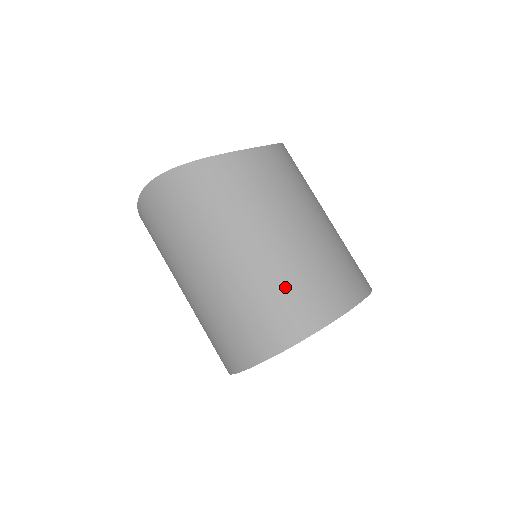
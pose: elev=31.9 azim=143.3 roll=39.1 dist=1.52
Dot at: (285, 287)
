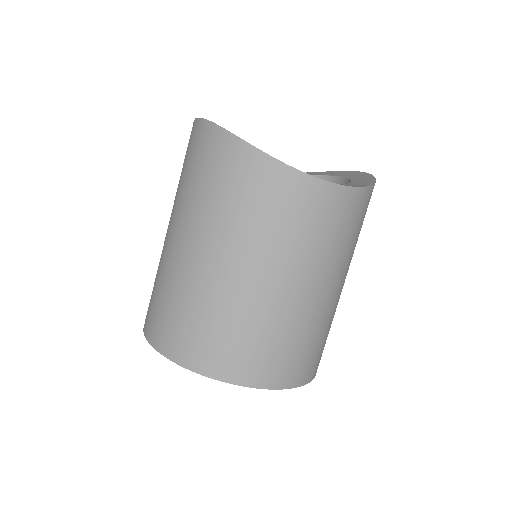
Dot at: (208, 317)
